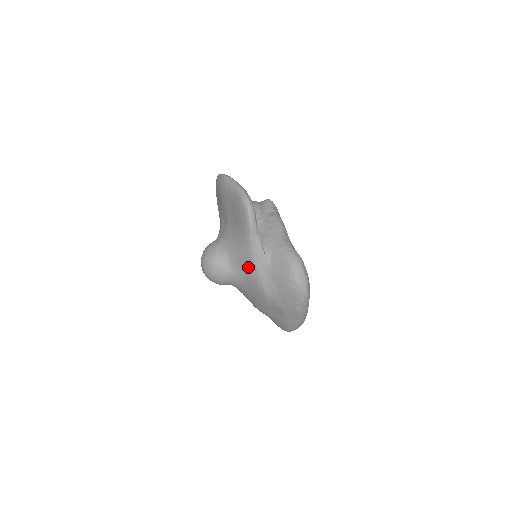
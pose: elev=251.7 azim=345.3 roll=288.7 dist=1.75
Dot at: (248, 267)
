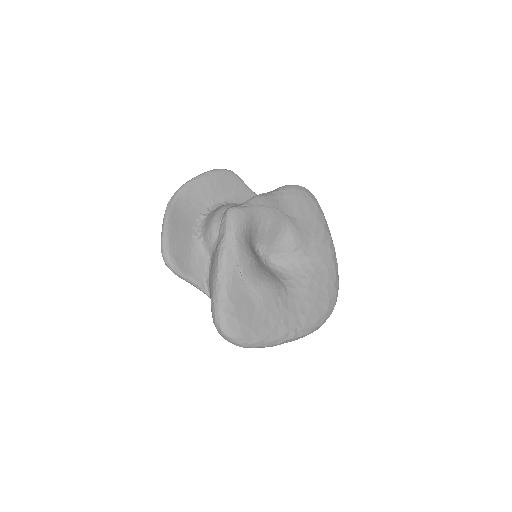
Dot at: occluded
